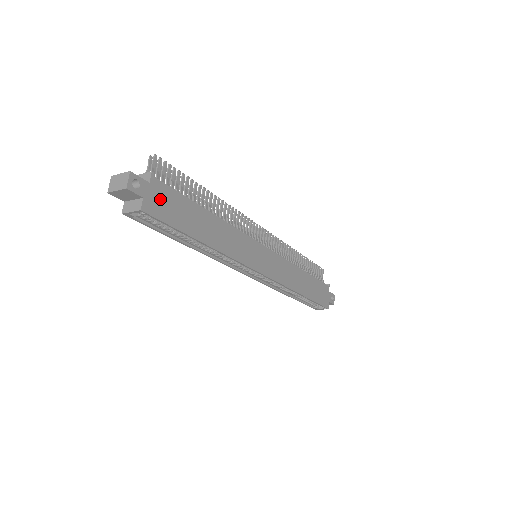
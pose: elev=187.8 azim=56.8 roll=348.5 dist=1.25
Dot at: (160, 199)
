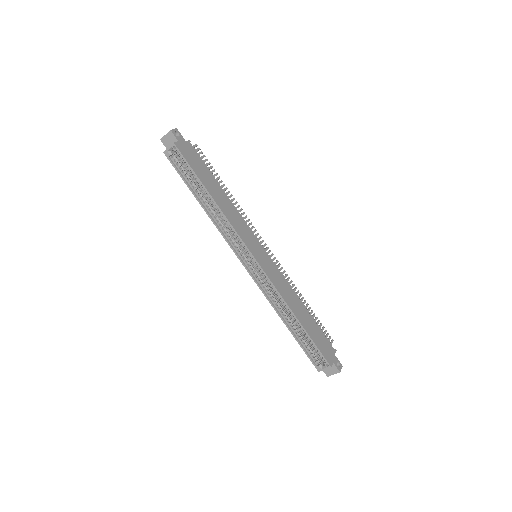
Dot at: (189, 152)
